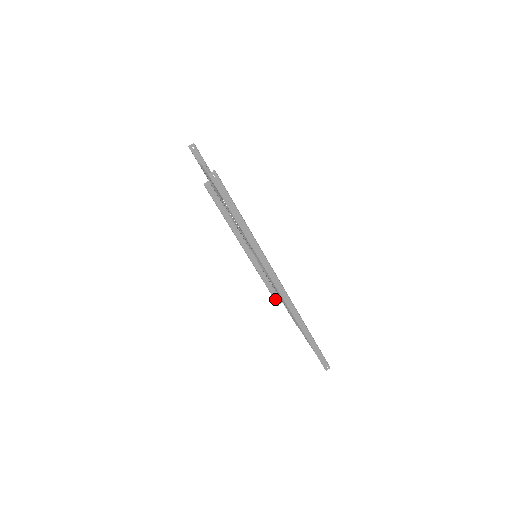
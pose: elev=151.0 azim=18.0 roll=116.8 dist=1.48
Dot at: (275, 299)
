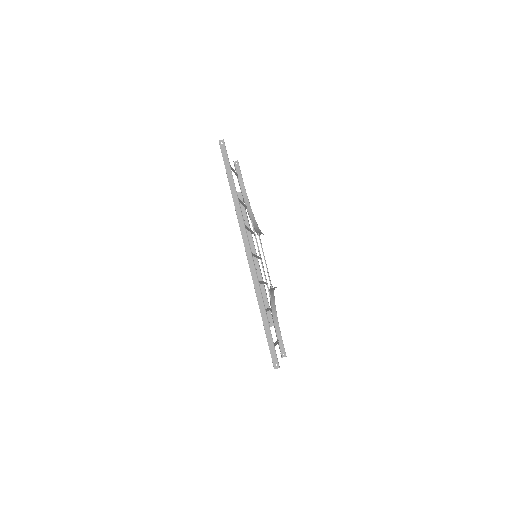
Dot at: (268, 318)
